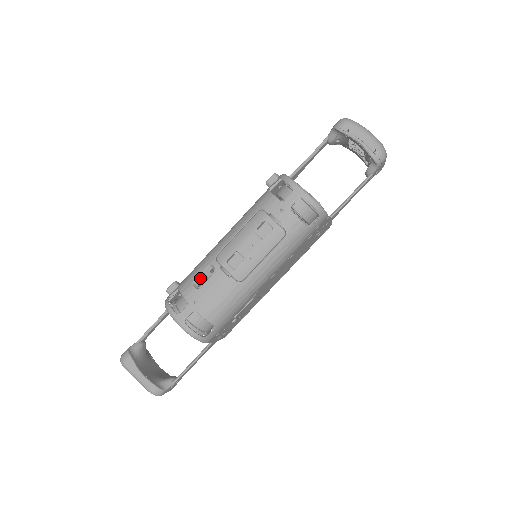
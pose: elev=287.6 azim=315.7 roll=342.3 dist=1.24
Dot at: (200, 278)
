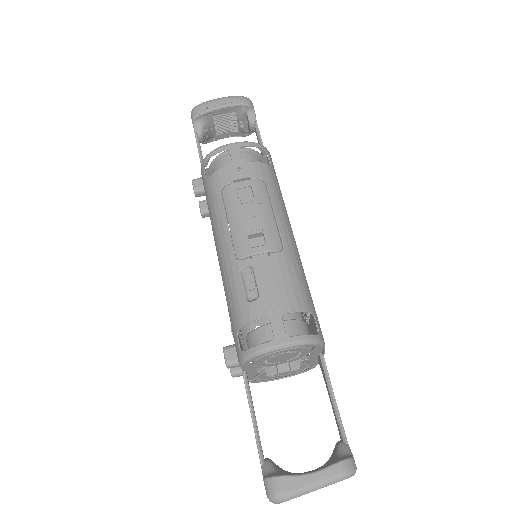
Dot at: (247, 292)
